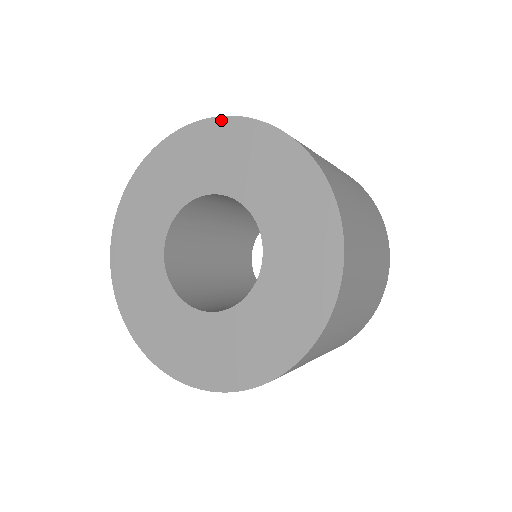
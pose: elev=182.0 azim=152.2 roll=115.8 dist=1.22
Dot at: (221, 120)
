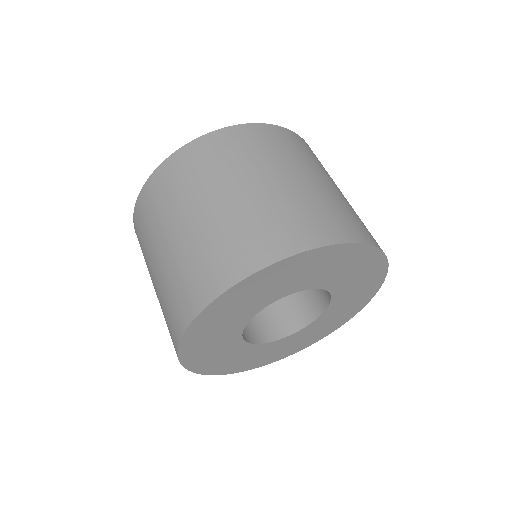
Dot at: (359, 246)
